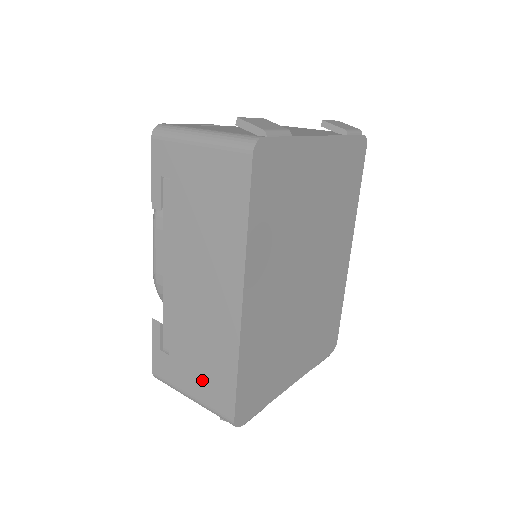
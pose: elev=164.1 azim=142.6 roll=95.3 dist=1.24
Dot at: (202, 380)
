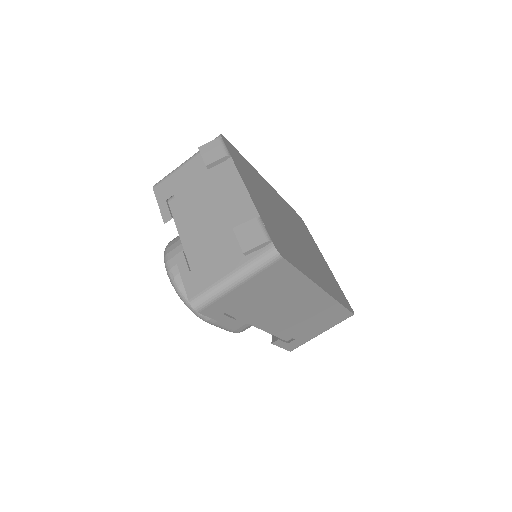
Dot at: (324, 325)
